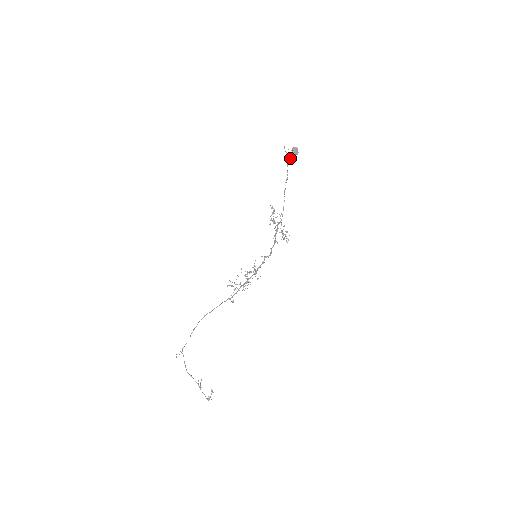
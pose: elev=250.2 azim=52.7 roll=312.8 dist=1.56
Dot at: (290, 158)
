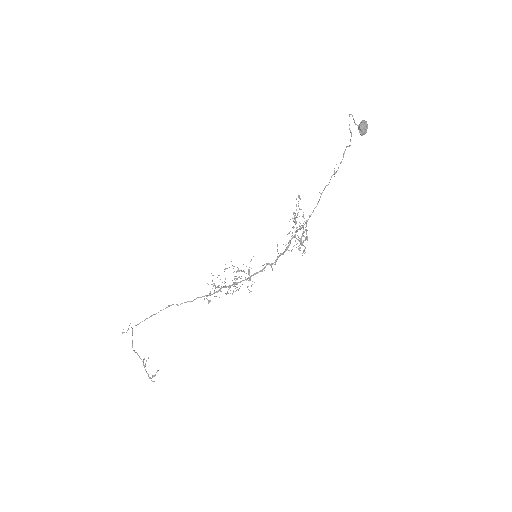
Dot at: (351, 135)
